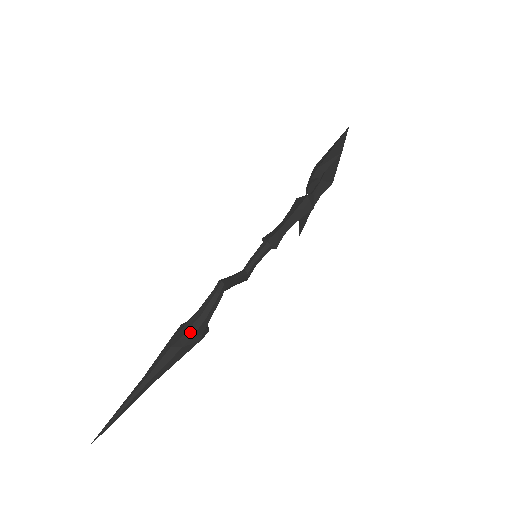
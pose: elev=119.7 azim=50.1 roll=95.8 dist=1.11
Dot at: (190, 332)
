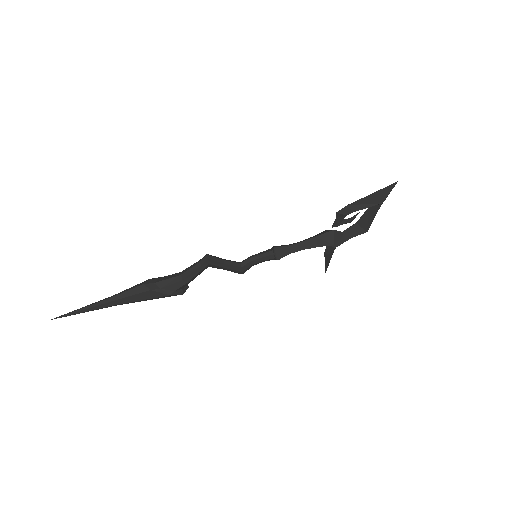
Dot at: (165, 283)
